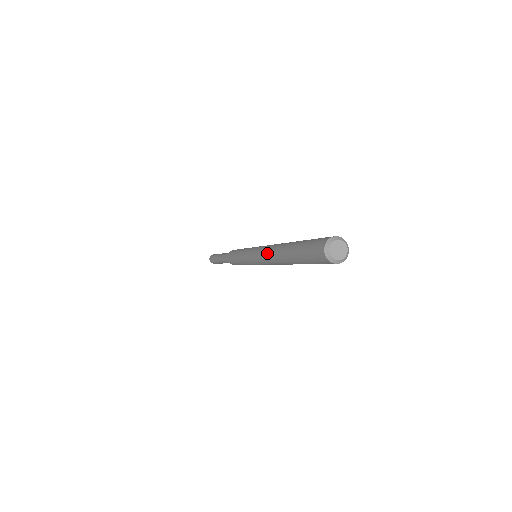
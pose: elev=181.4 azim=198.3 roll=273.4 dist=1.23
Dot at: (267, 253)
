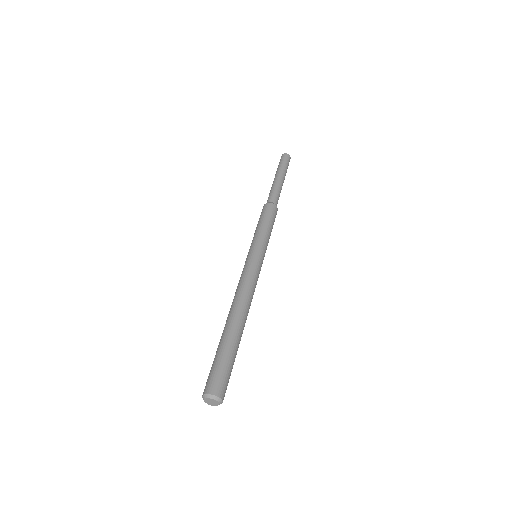
Dot at: (237, 293)
